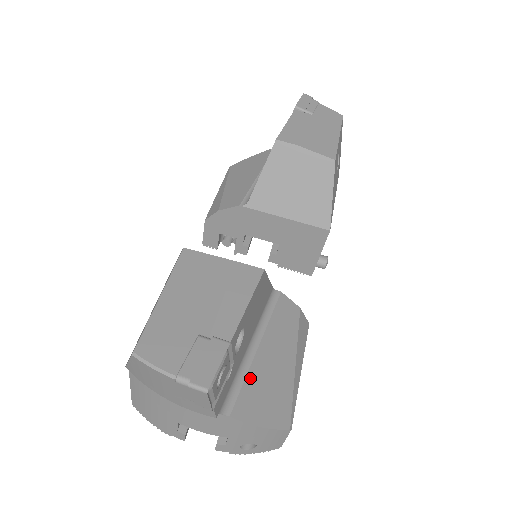
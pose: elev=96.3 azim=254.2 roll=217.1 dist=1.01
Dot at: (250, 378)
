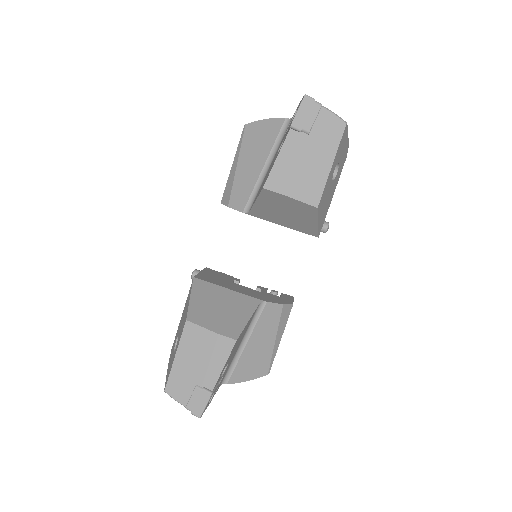
Dot at: (240, 362)
